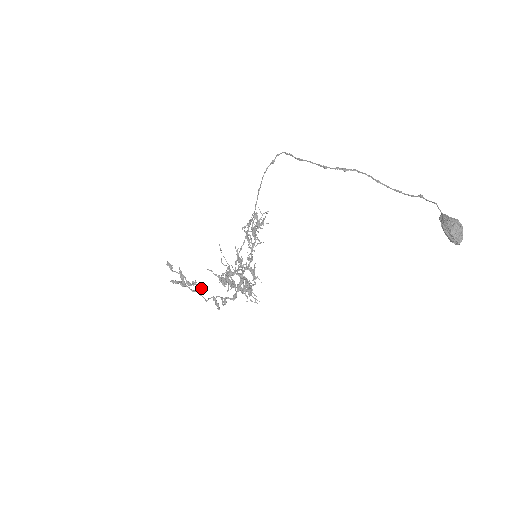
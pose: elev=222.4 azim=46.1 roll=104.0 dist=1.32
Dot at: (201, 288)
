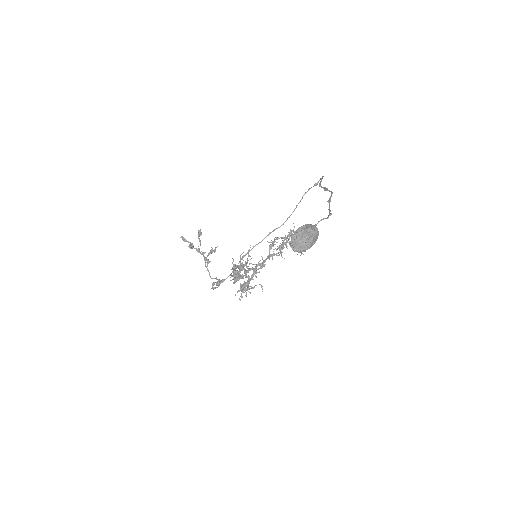
Dot at: (205, 260)
